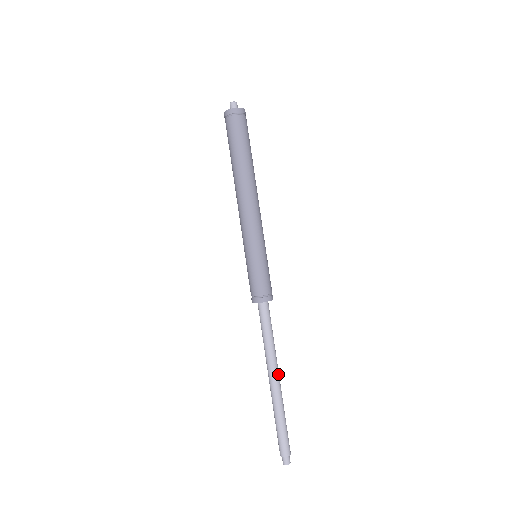
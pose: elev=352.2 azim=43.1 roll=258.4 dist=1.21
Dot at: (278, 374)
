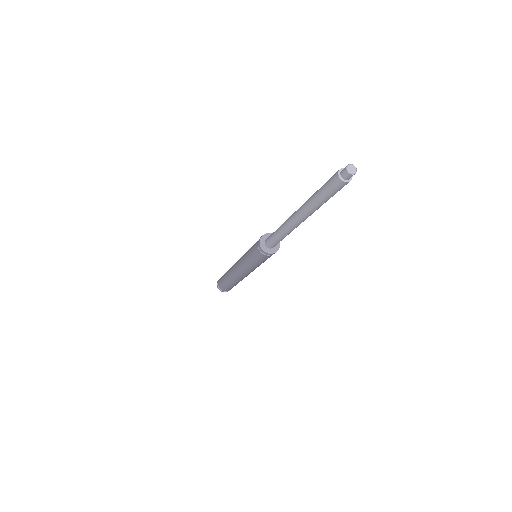
Dot at: occluded
